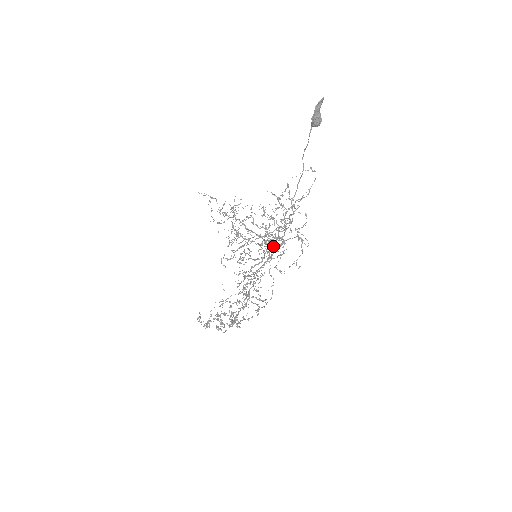
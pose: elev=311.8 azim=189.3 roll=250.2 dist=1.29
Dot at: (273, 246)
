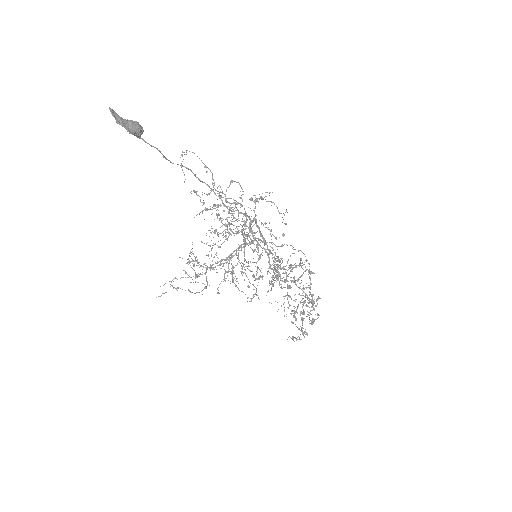
Dot at: (253, 233)
